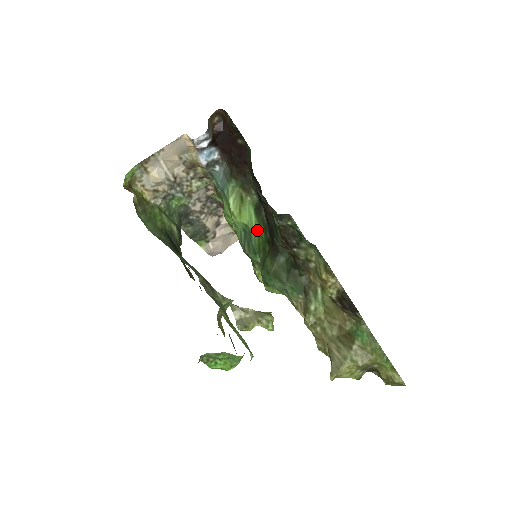
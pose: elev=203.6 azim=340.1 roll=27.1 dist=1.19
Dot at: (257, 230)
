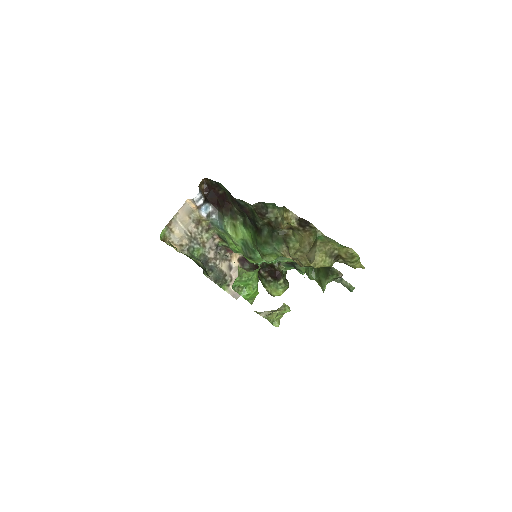
Dot at: (249, 235)
